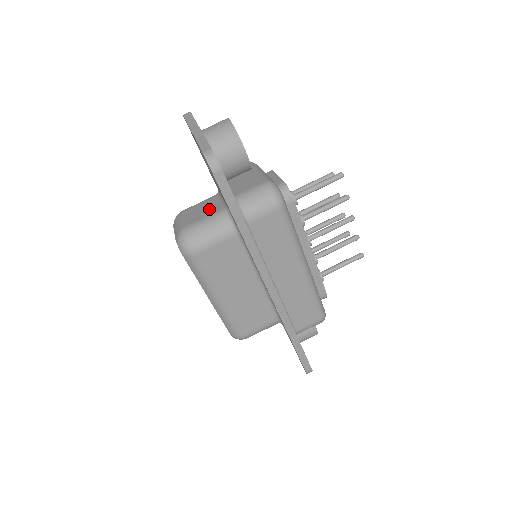
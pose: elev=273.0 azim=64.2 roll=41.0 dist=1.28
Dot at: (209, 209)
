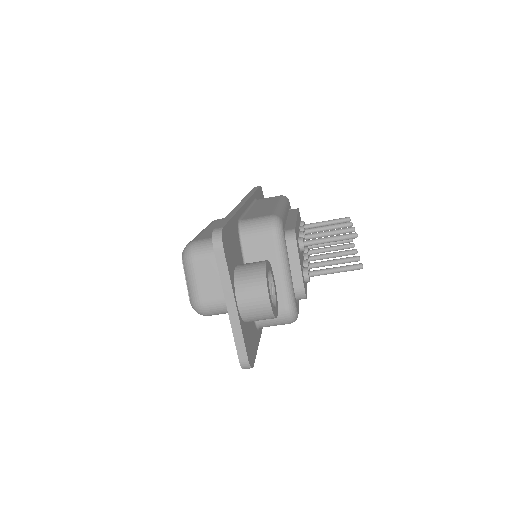
Dot at: occluded
